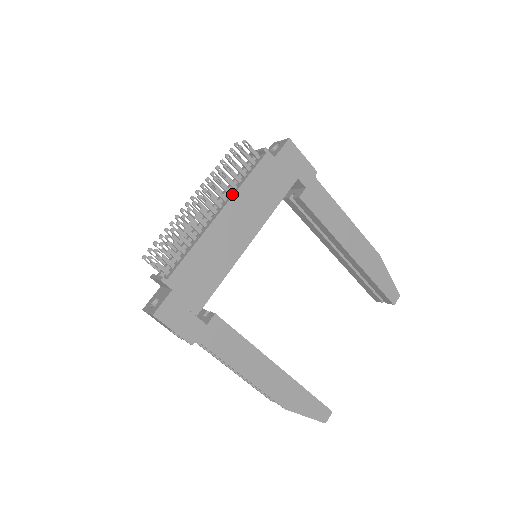
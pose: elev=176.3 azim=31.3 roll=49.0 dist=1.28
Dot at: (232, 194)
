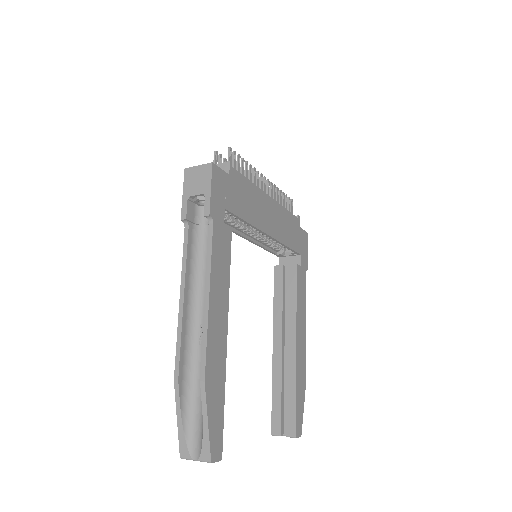
Dot at: (277, 203)
